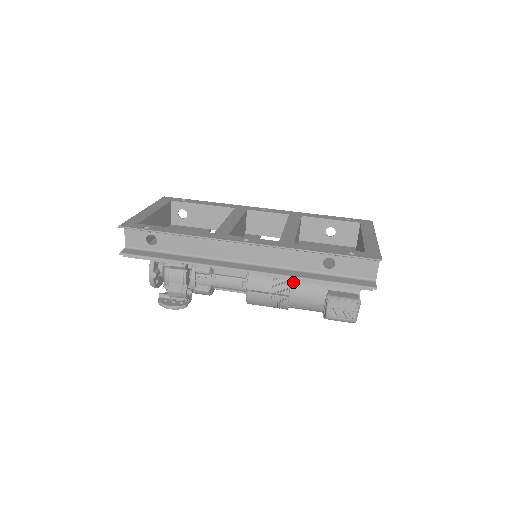
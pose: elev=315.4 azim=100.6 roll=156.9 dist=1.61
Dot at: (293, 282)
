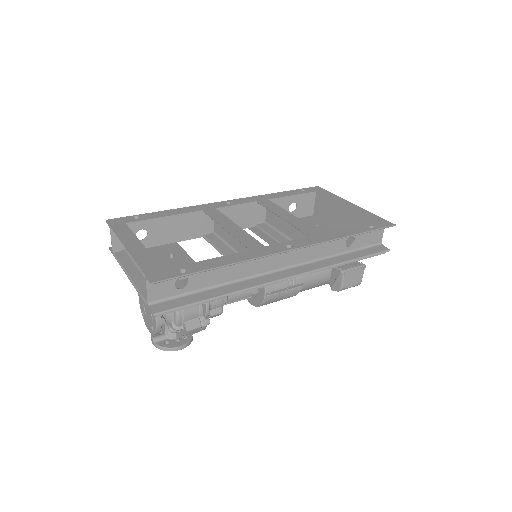
Dot at: occluded
